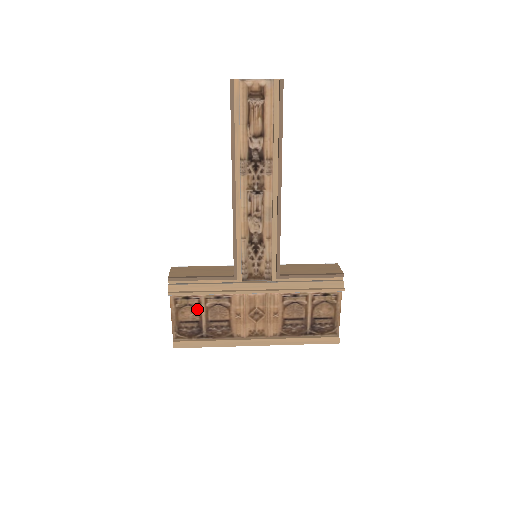
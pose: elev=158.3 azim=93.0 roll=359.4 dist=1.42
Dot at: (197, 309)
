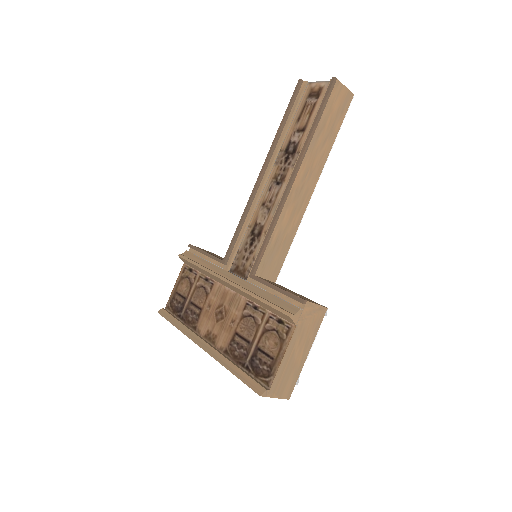
Dot at: (191, 285)
